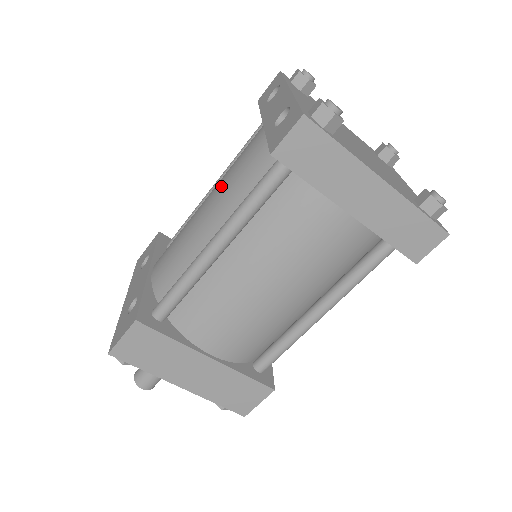
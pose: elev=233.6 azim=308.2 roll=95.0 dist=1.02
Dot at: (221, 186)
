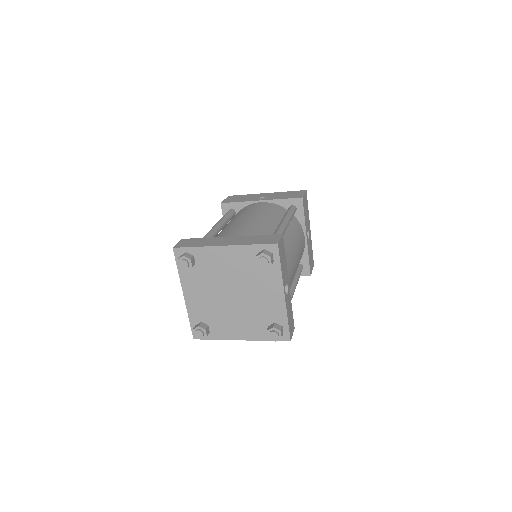
Dot at: occluded
